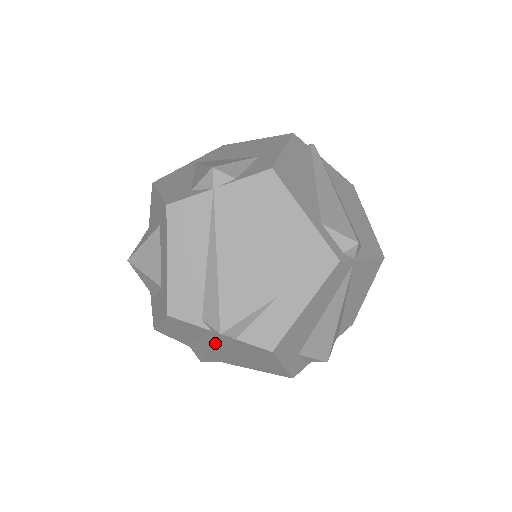
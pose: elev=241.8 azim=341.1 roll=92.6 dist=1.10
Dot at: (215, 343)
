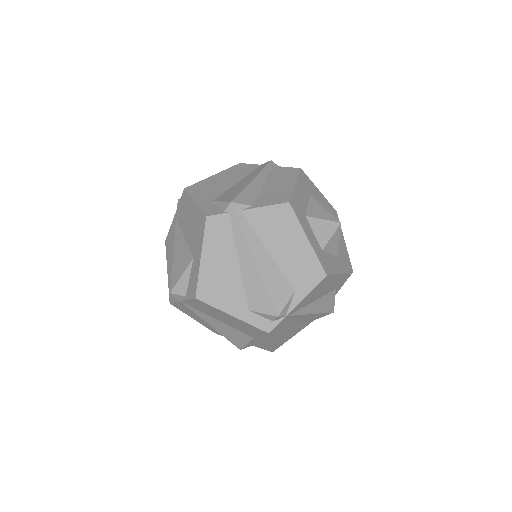
Dot at: occluded
